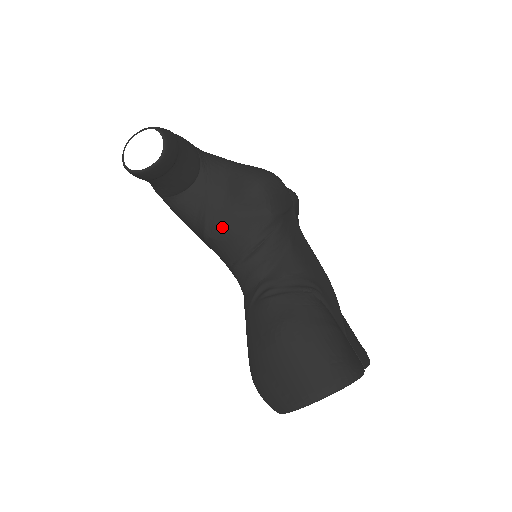
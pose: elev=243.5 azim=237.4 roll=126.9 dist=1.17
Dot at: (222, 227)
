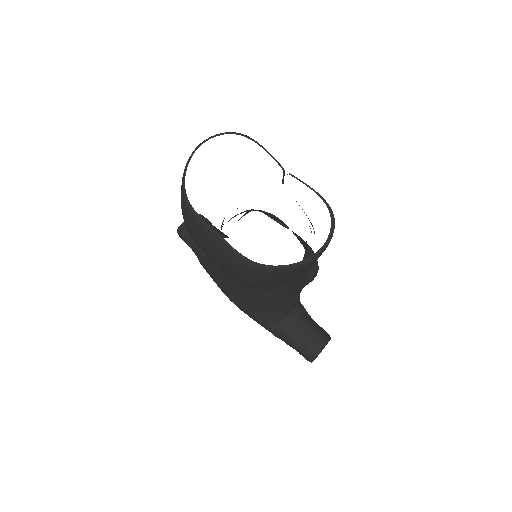
Dot at: occluded
